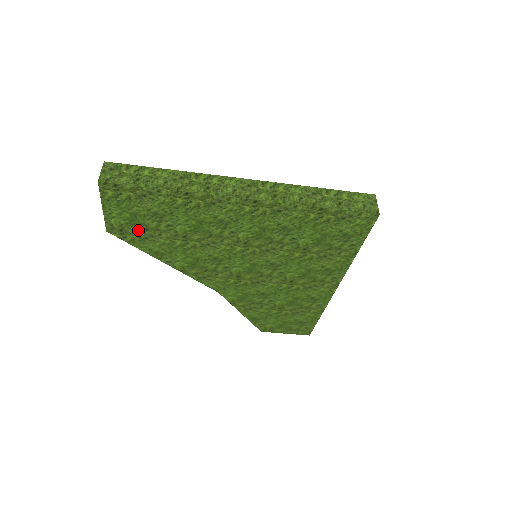
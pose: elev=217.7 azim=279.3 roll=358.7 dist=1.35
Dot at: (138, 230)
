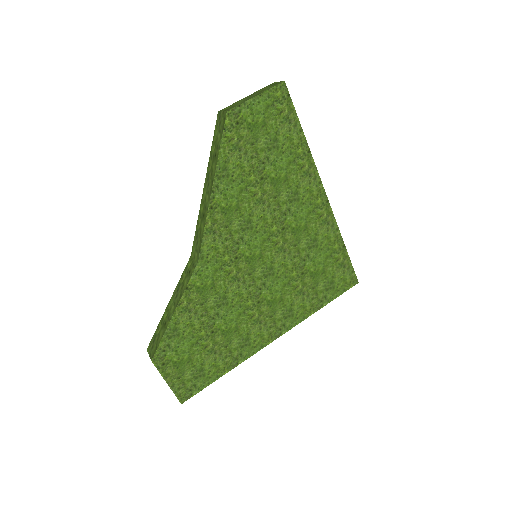
Dot at: (246, 138)
